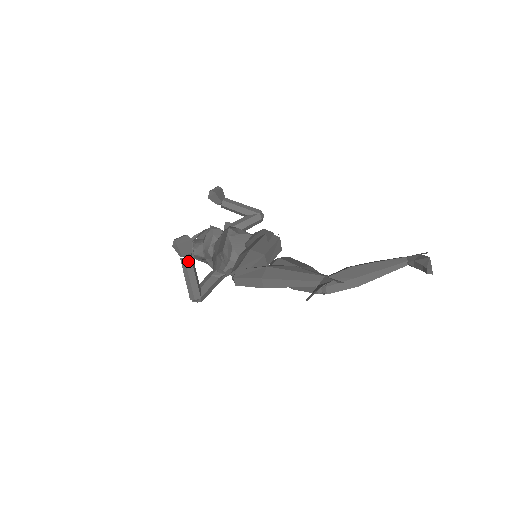
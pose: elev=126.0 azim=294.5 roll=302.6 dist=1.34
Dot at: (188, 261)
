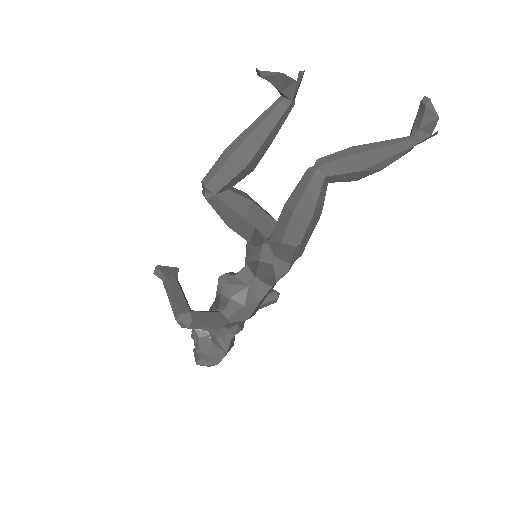
Dot at: (172, 279)
